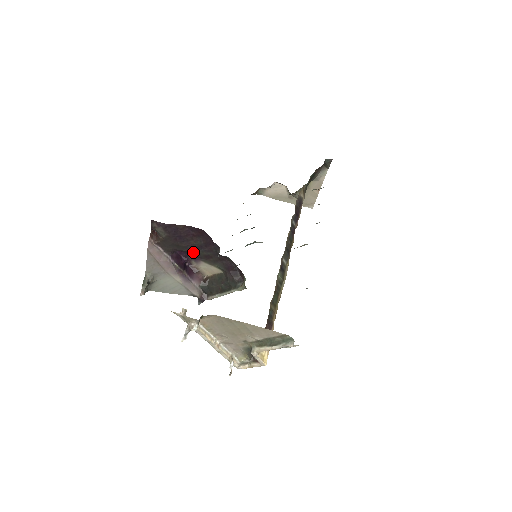
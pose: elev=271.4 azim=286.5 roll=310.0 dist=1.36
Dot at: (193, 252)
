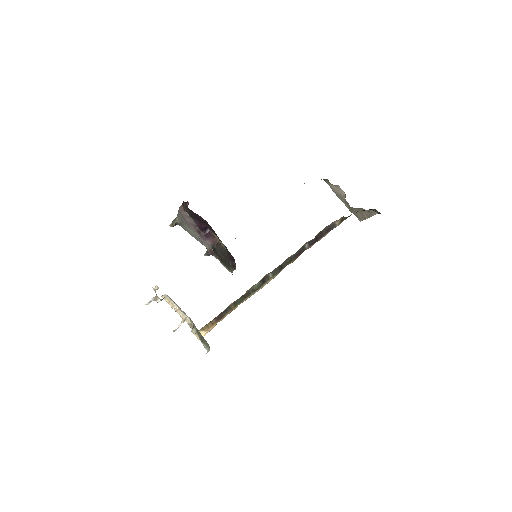
Dot at: occluded
